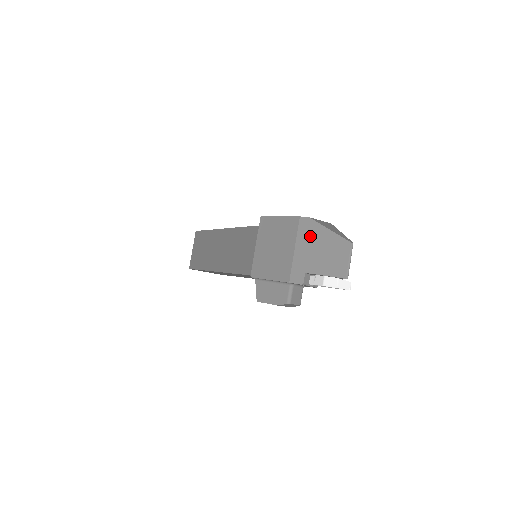
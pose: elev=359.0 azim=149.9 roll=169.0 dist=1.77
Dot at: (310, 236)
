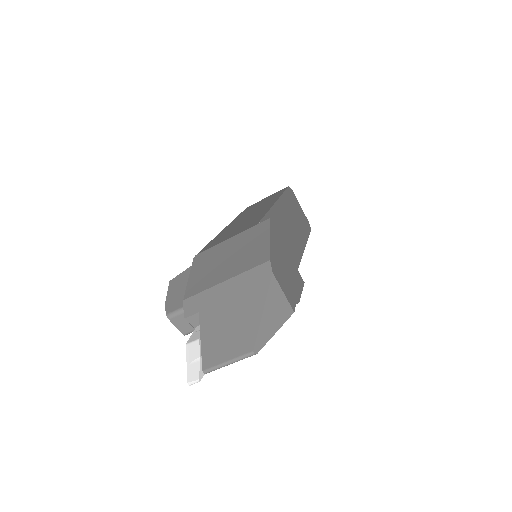
Dot at: (247, 289)
